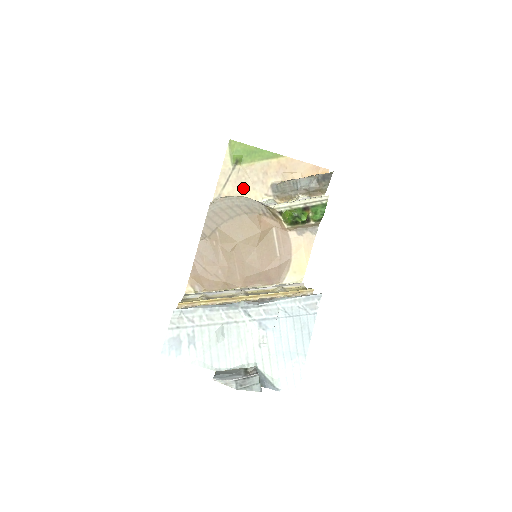
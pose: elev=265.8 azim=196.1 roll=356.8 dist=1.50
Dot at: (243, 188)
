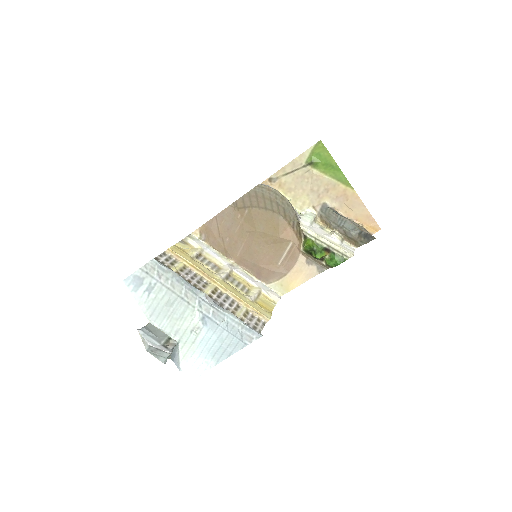
Dot at: (300, 187)
